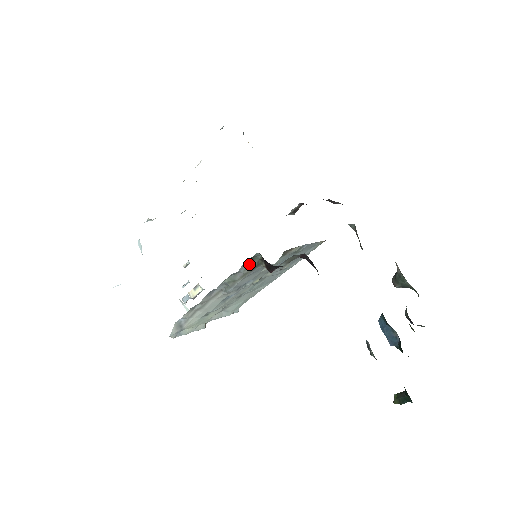
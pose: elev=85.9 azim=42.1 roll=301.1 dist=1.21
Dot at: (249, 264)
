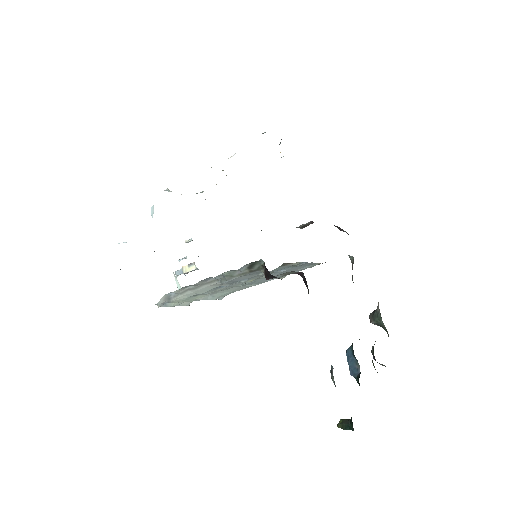
Dot at: (251, 266)
